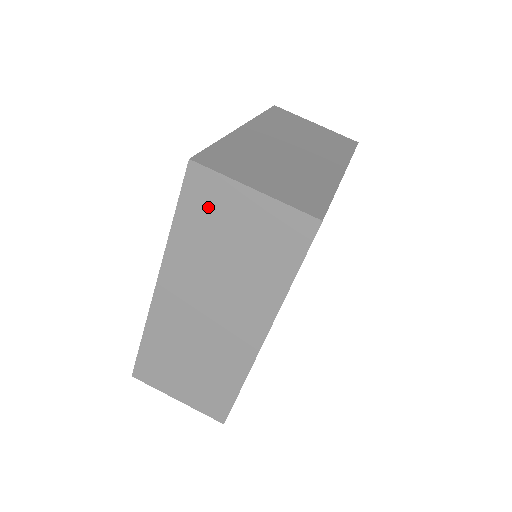
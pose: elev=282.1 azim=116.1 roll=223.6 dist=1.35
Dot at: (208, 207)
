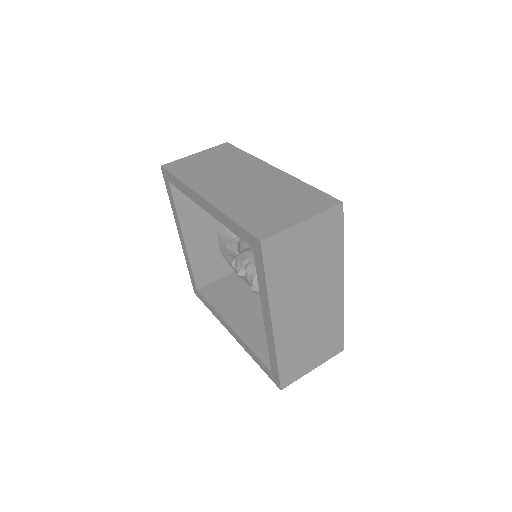
Dot at: (185, 166)
